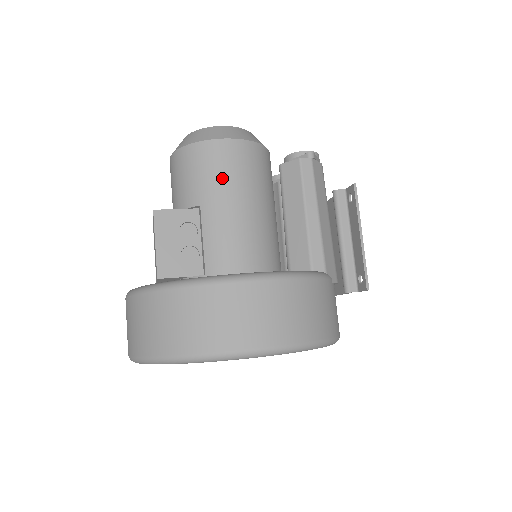
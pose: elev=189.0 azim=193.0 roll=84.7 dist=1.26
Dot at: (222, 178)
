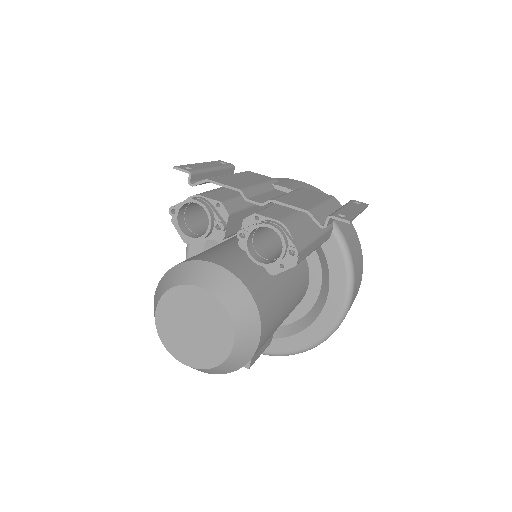
Dot at: (272, 332)
